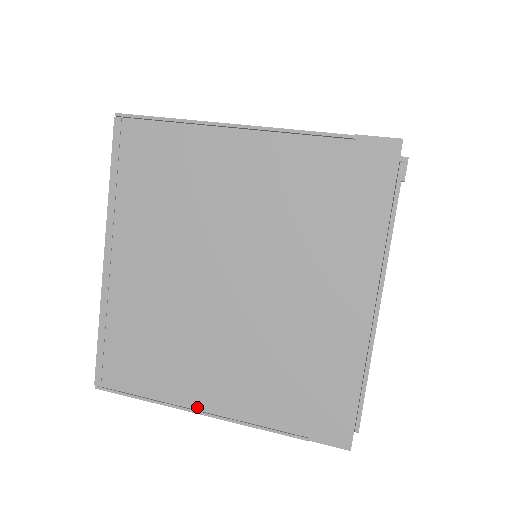
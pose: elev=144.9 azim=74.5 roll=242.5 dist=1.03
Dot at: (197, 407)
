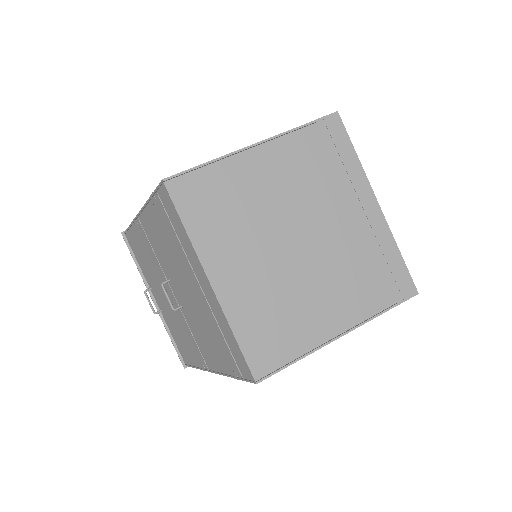
Dot at: (330, 338)
